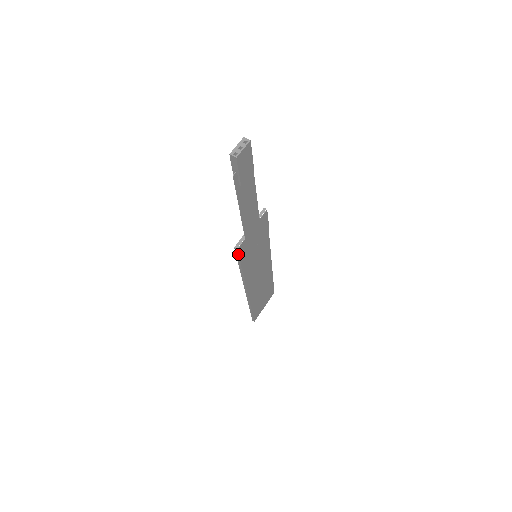
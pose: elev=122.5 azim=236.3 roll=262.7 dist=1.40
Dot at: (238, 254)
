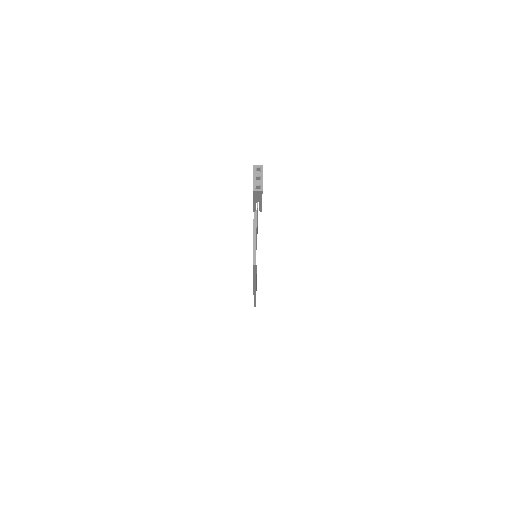
Dot at: (256, 268)
